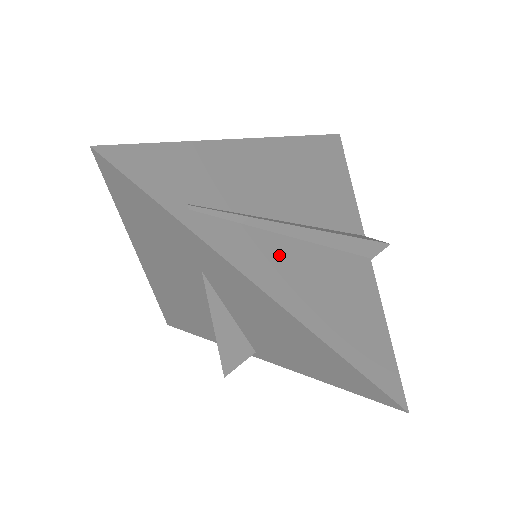
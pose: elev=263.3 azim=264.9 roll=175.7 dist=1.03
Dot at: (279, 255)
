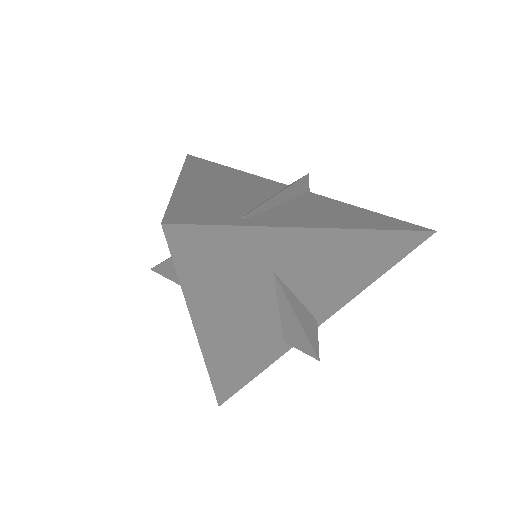
Dot at: (300, 212)
